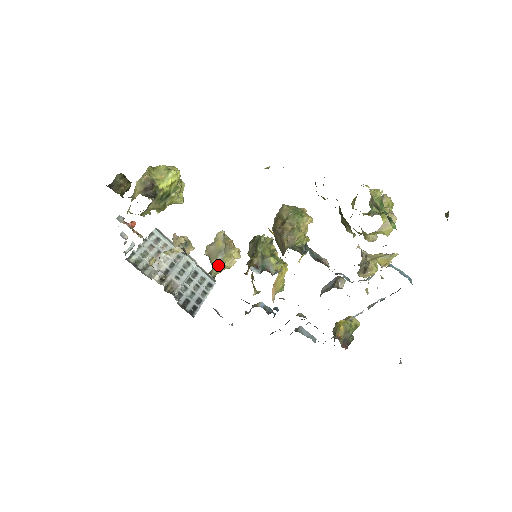
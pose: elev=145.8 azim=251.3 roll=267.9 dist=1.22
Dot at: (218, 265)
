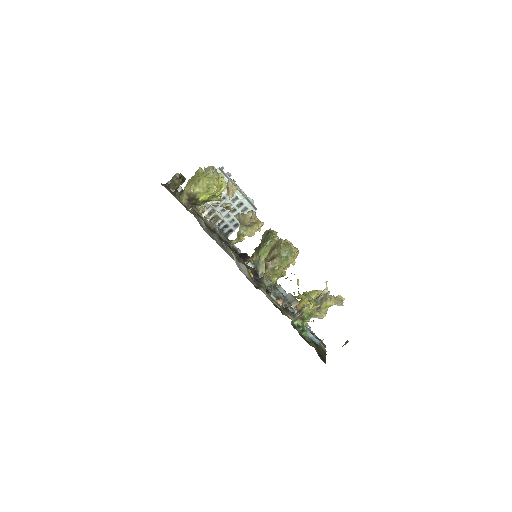
Dot at: (237, 239)
